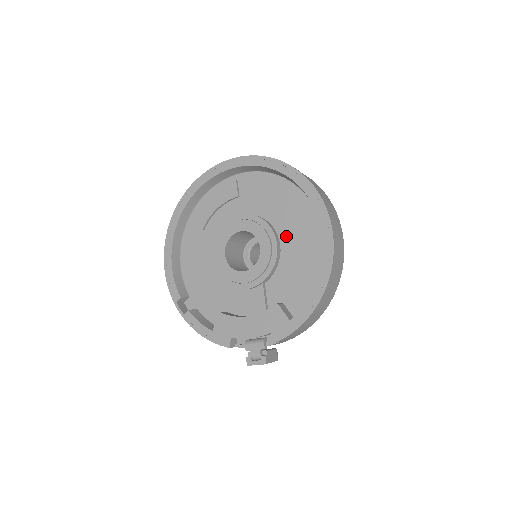
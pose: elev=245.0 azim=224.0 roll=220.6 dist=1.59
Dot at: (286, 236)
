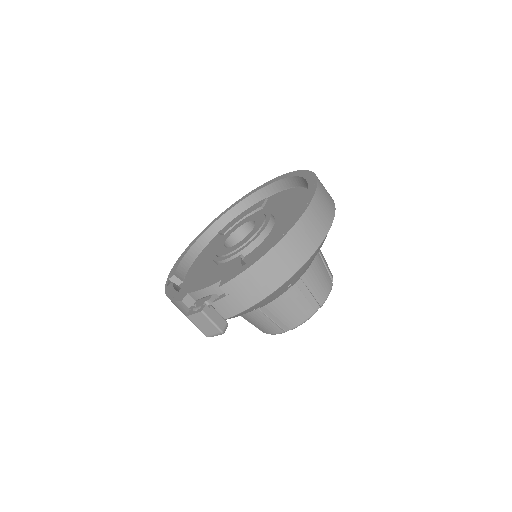
Dot at: (281, 221)
